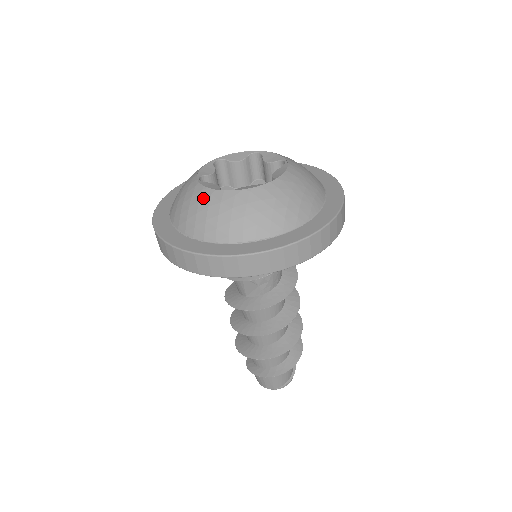
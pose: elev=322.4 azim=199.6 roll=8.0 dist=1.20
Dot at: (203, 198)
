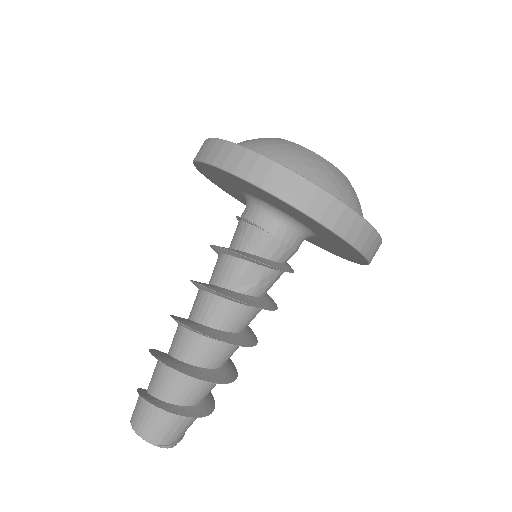
Dot at: (302, 150)
